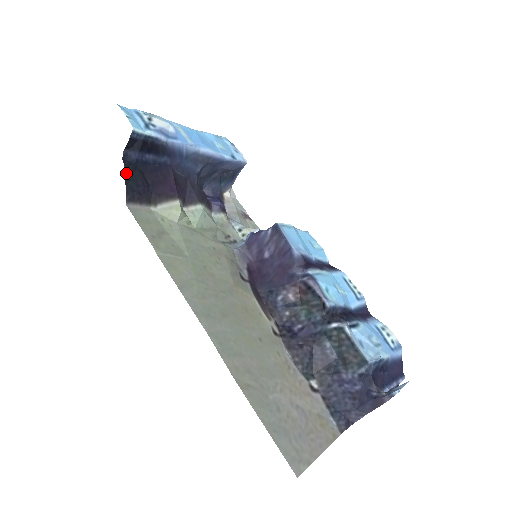
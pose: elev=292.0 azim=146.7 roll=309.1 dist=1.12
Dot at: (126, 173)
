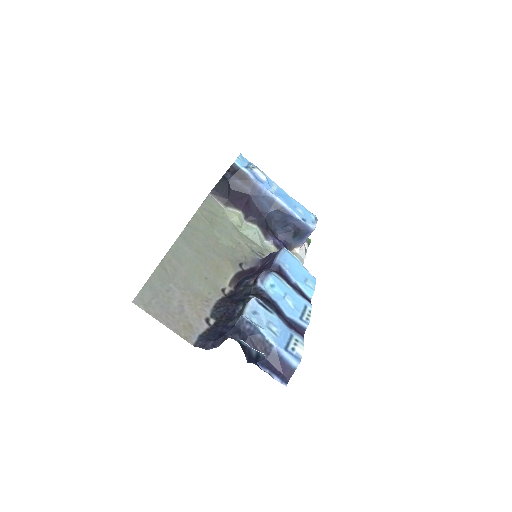
Dot at: (220, 181)
